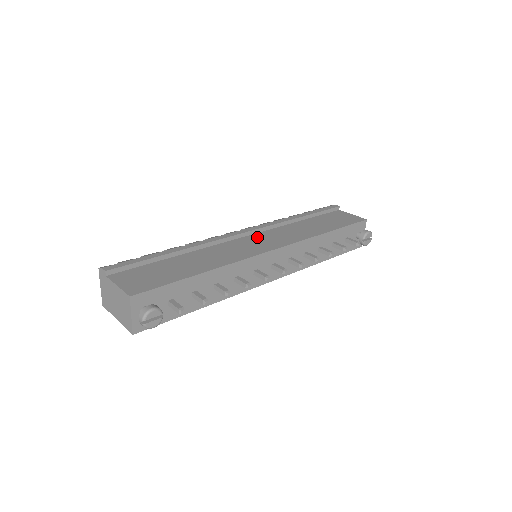
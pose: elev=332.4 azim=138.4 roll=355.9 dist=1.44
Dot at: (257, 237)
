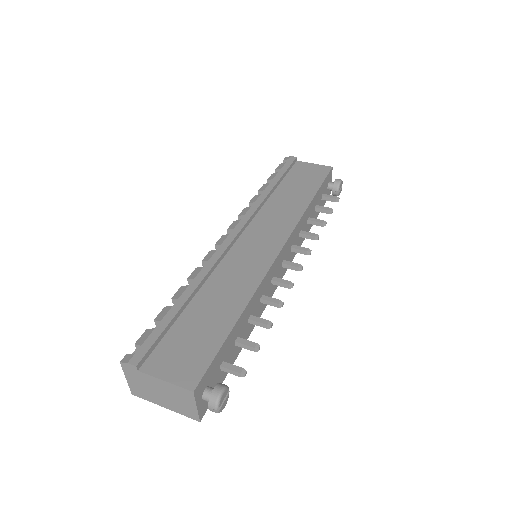
Dot at: (251, 235)
